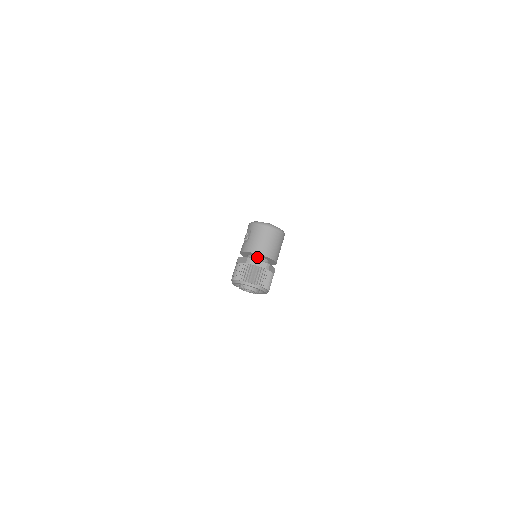
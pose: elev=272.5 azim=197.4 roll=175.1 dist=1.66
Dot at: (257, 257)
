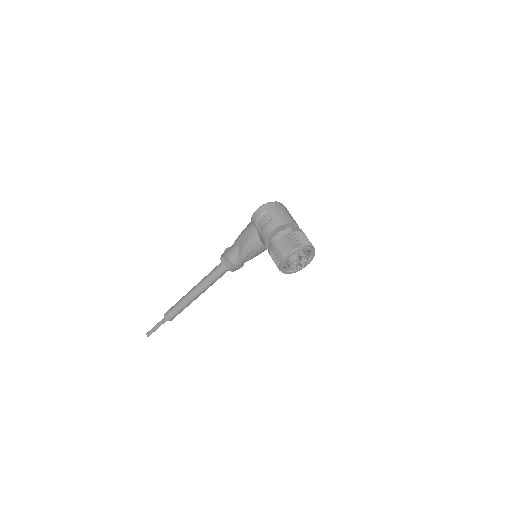
Dot at: occluded
